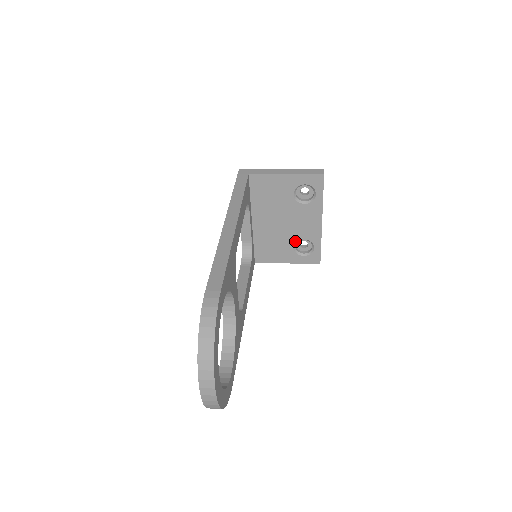
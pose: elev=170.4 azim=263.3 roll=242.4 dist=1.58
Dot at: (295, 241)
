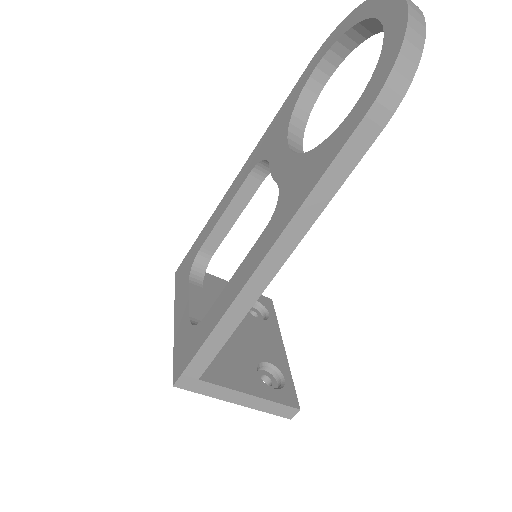
Dot at: (257, 361)
